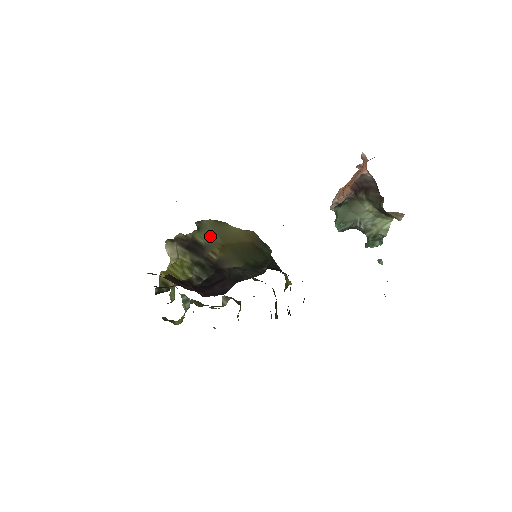
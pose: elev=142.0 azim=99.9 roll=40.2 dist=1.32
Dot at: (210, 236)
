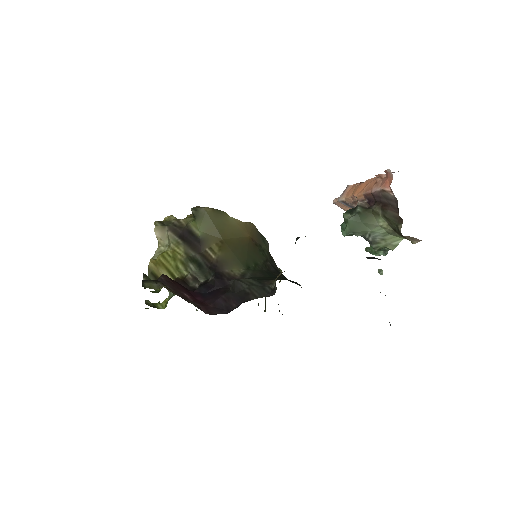
Dot at: (208, 228)
